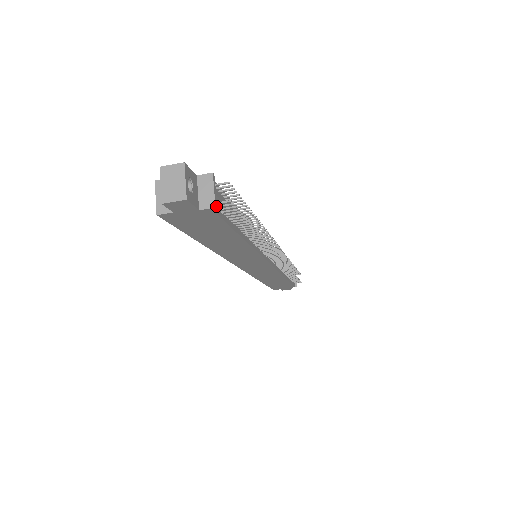
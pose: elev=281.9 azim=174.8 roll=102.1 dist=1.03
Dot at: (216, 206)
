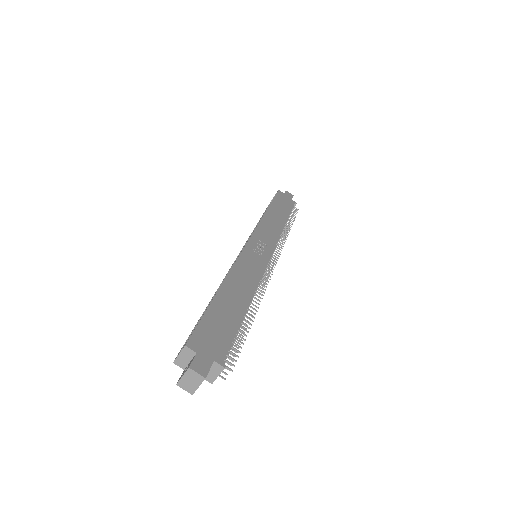
Dot at: (213, 381)
